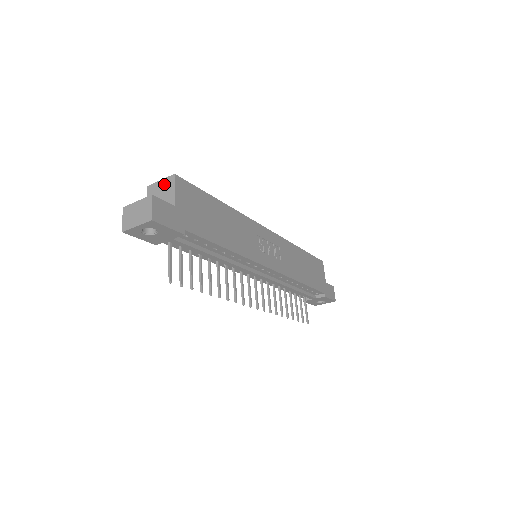
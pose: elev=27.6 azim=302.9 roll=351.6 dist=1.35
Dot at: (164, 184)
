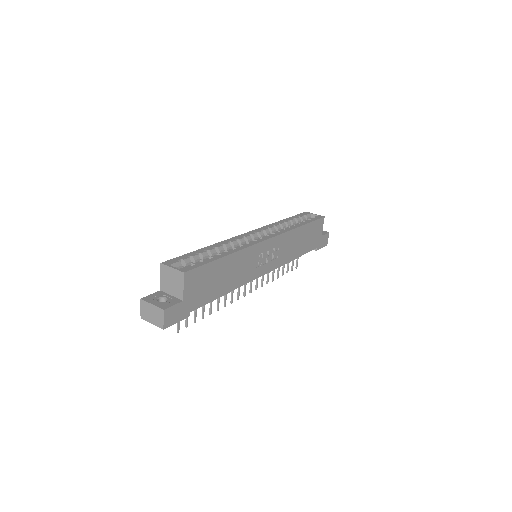
Dot at: (175, 274)
